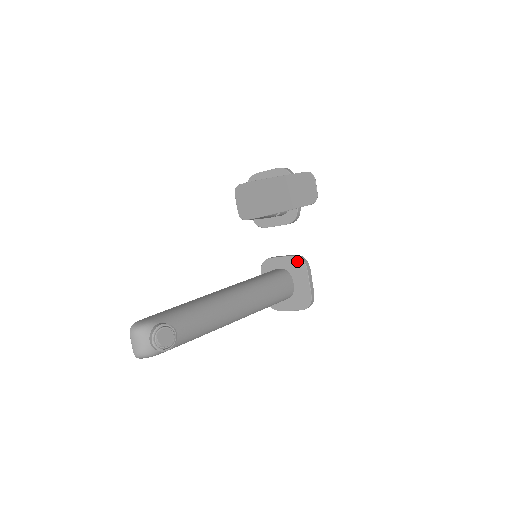
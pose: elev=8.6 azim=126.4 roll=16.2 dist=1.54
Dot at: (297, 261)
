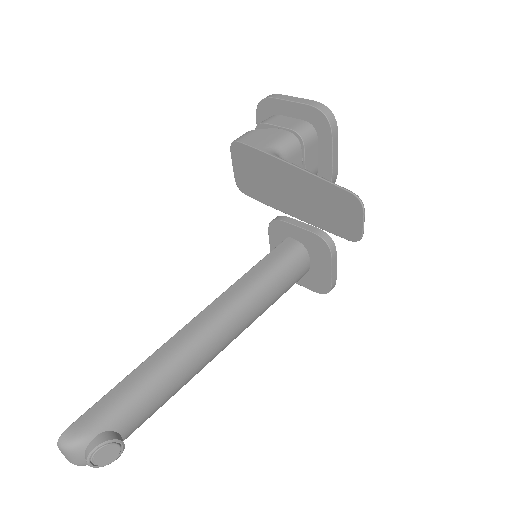
Dot at: (319, 242)
